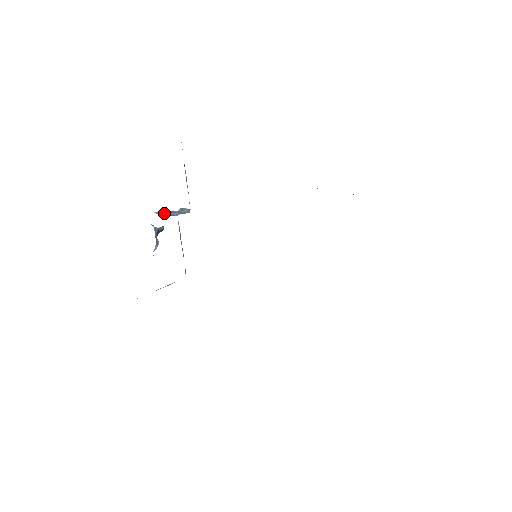
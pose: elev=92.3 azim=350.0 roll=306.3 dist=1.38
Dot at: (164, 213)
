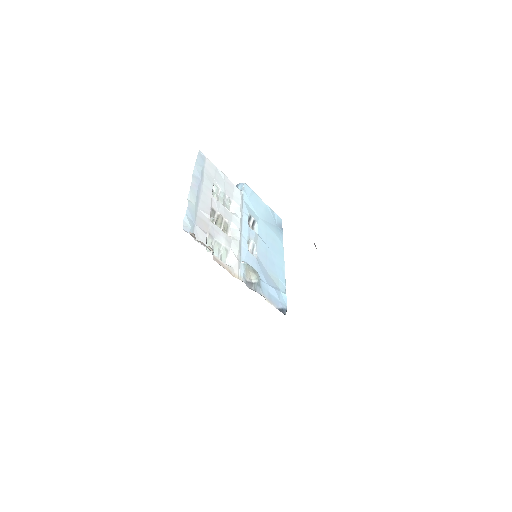
Dot at: occluded
